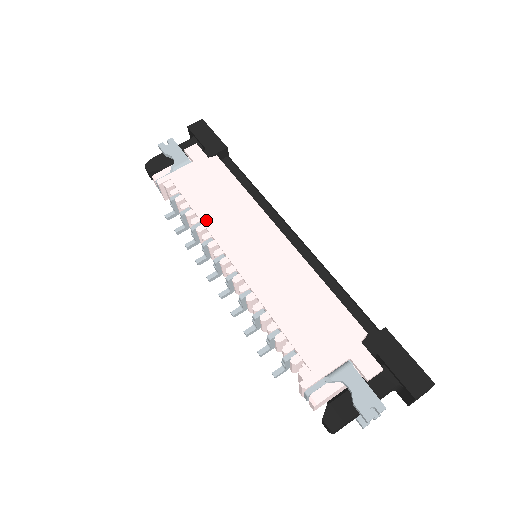
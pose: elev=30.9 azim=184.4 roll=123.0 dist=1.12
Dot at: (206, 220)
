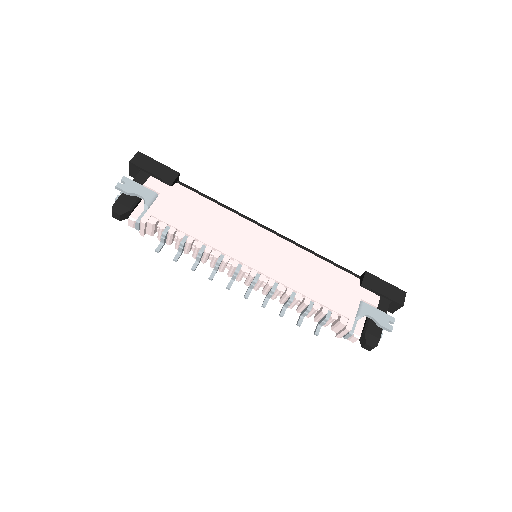
Dot at: (208, 241)
